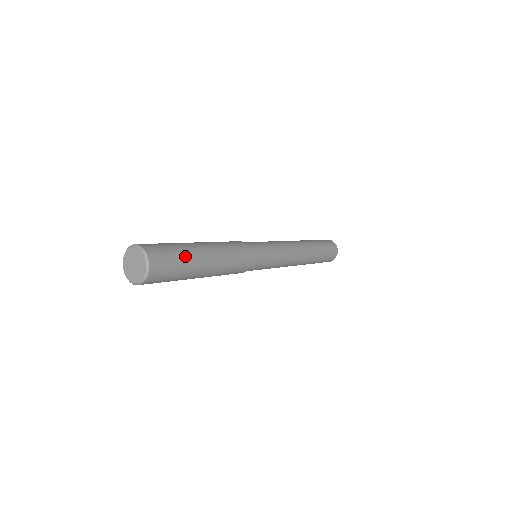
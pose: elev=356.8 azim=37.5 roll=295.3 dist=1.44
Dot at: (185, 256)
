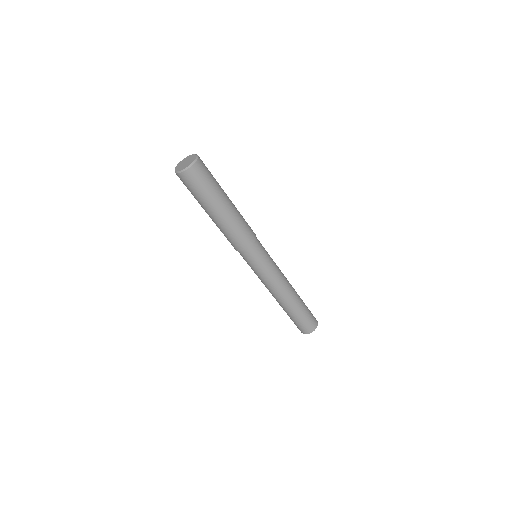
Dot at: occluded
